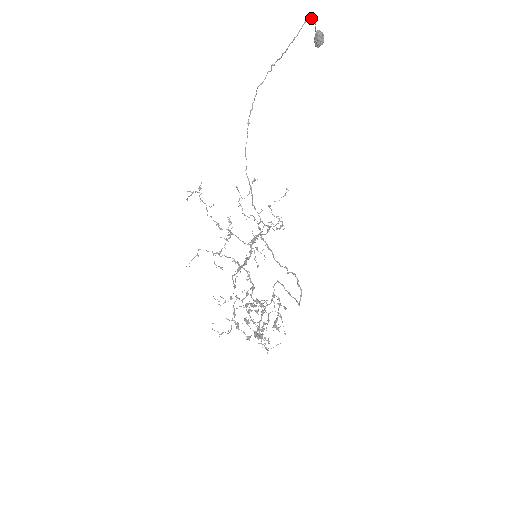
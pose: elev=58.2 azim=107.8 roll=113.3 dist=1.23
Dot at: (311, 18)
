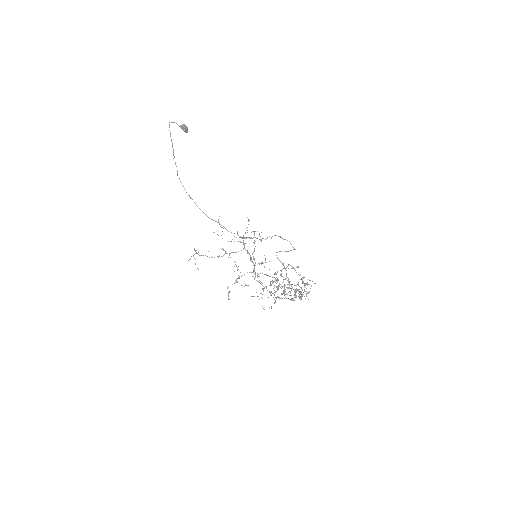
Dot at: (171, 122)
